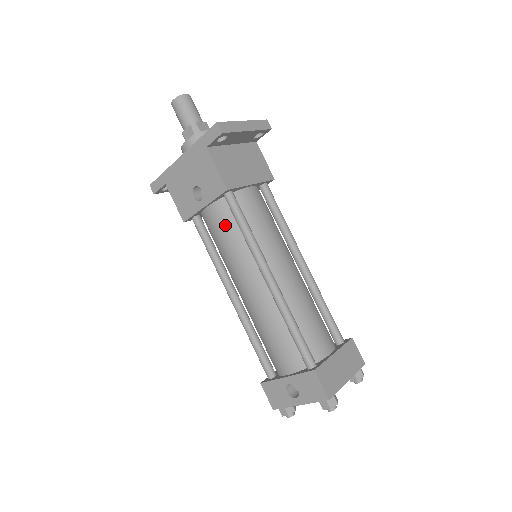
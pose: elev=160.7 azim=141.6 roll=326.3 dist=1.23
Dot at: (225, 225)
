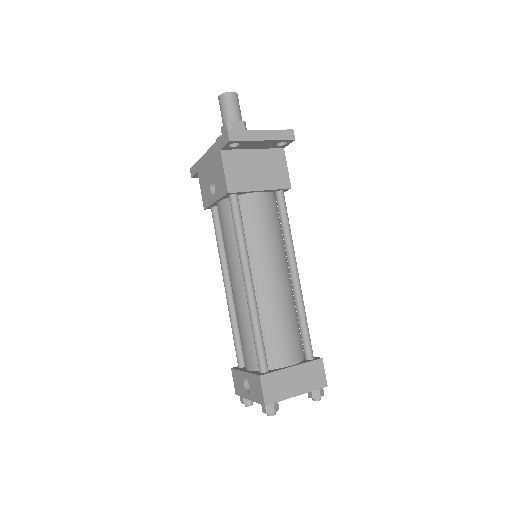
Dot at: (227, 223)
